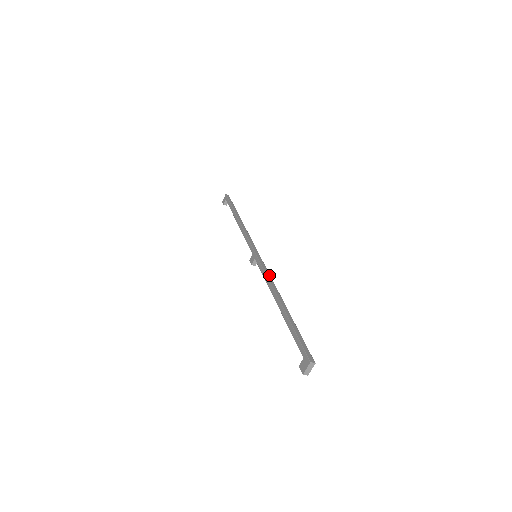
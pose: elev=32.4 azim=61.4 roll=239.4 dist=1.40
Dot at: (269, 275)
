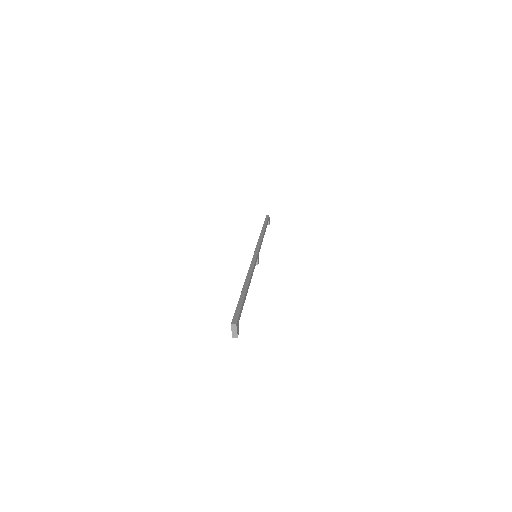
Dot at: (252, 267)
